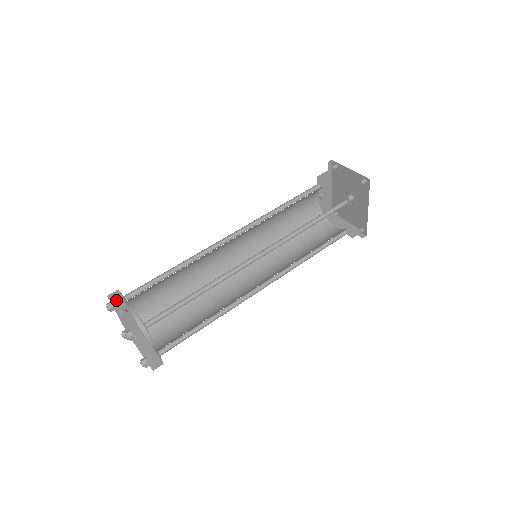
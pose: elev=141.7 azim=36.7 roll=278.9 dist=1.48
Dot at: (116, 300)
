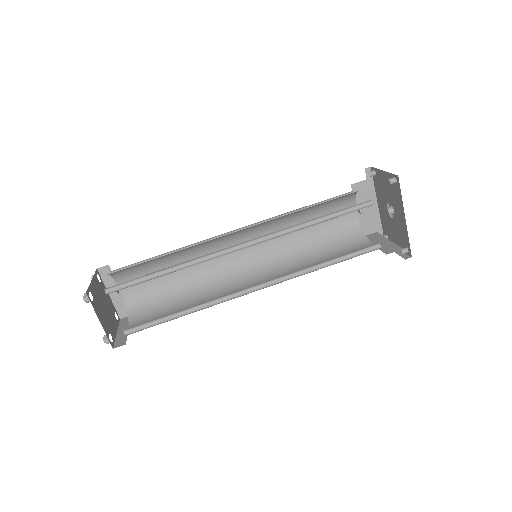
Dot at: (107, 276)
